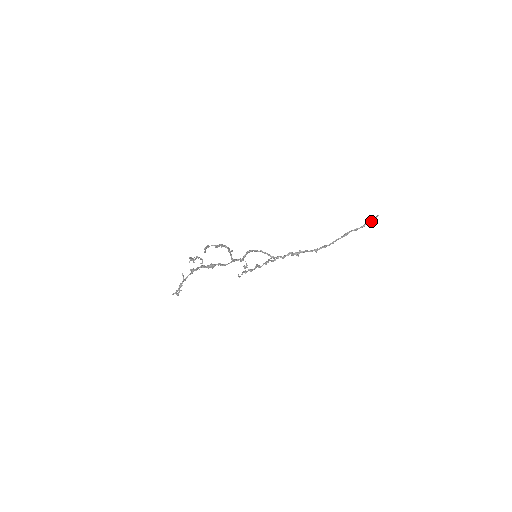
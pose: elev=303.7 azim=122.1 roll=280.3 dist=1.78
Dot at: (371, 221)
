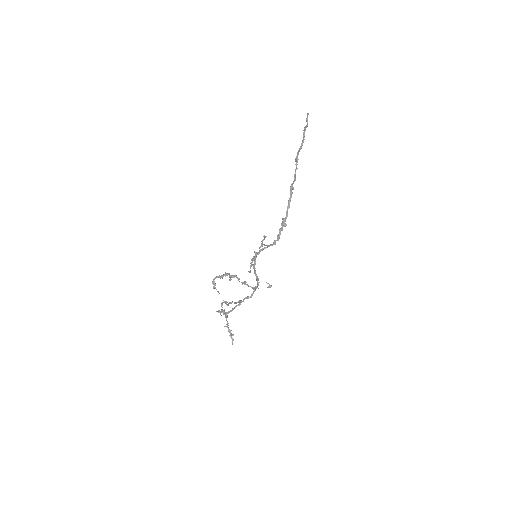
Dot at: (307, 126)
